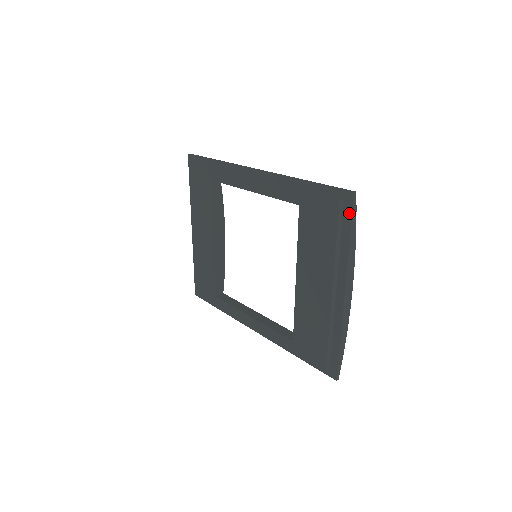
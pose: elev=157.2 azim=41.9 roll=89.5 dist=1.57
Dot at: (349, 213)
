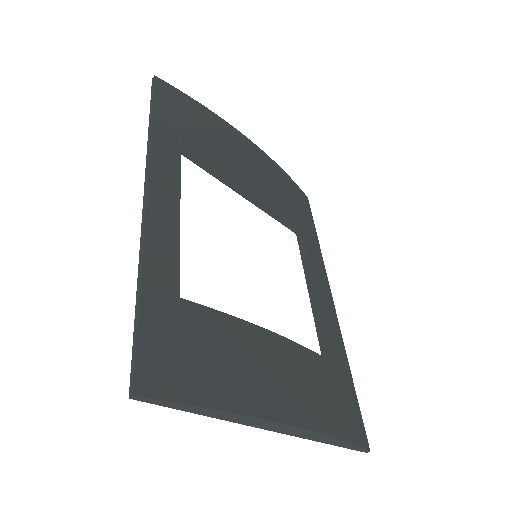
Dot at: occluded
